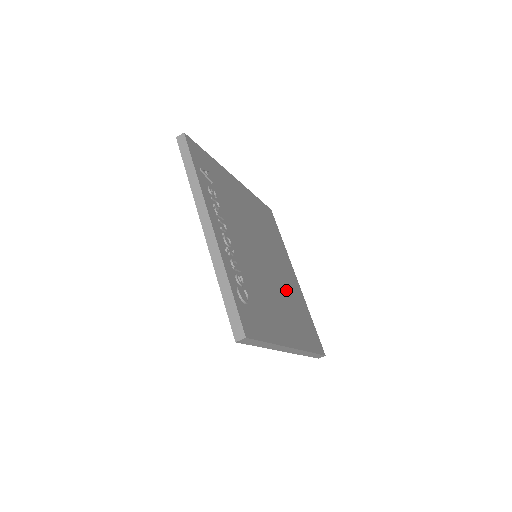
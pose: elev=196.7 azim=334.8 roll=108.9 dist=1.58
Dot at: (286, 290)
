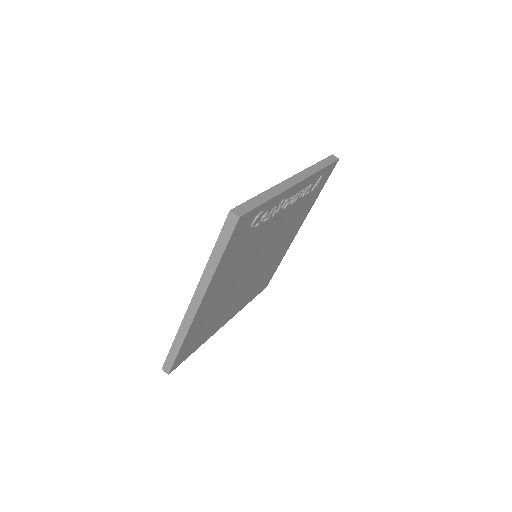
Dot at: (228, 302)
